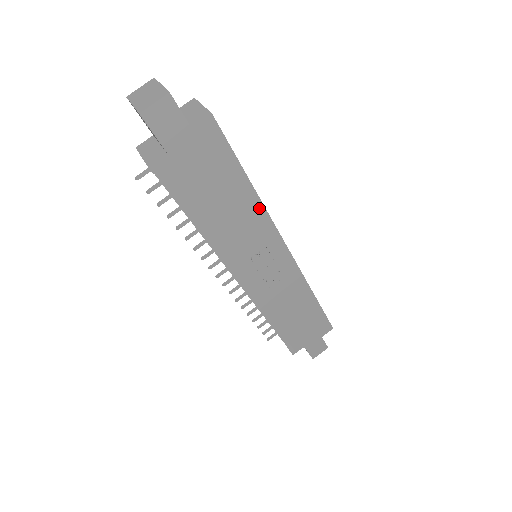
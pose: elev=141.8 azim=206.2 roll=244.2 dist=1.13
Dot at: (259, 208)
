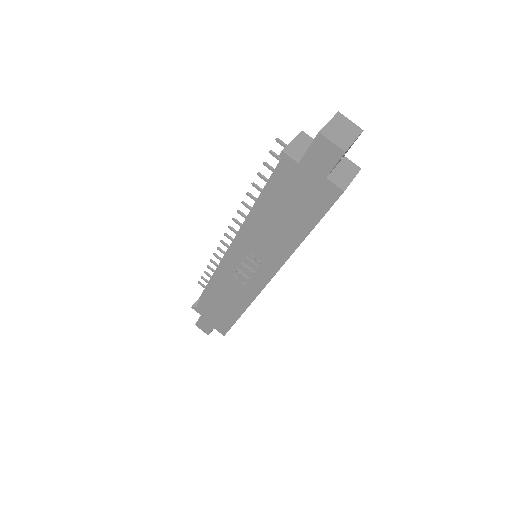
Dot at: (289, 250)
